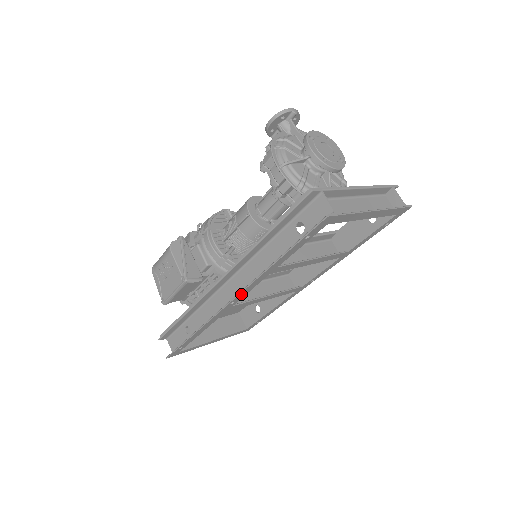
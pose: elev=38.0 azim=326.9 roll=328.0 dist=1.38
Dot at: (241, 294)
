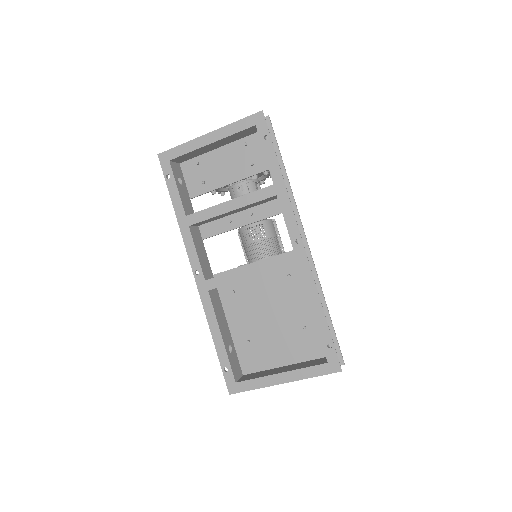
Dot at: (191, 258)
